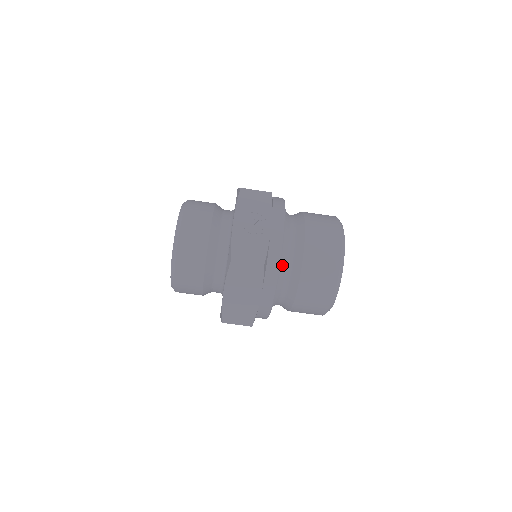
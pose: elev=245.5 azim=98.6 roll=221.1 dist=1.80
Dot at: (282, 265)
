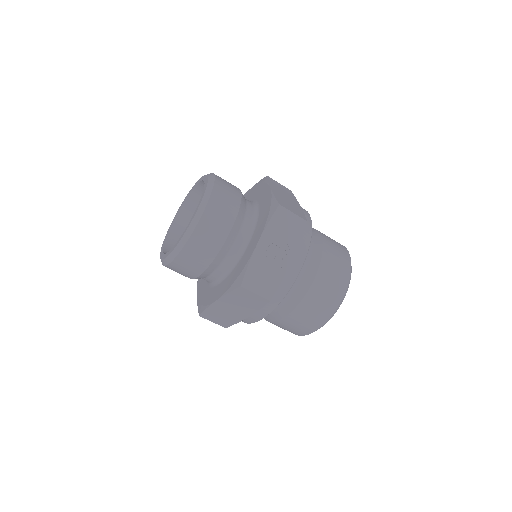
Dot at: occluded
